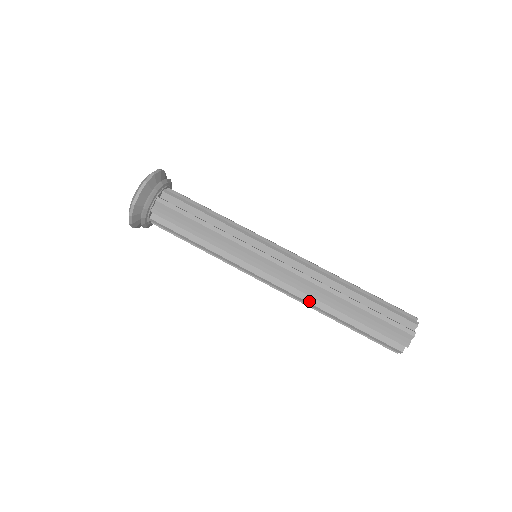
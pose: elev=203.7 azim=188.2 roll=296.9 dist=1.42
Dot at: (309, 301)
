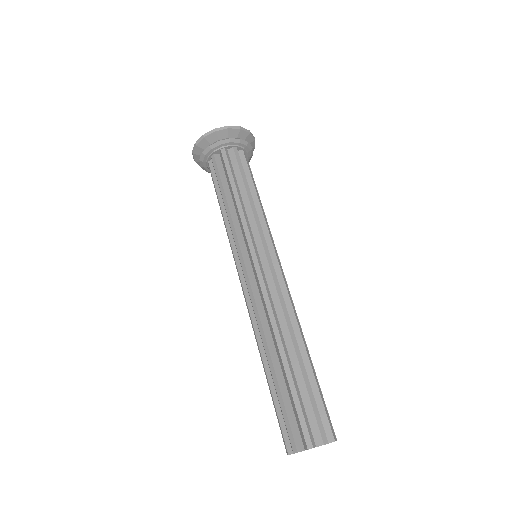
Dot at: occluded
